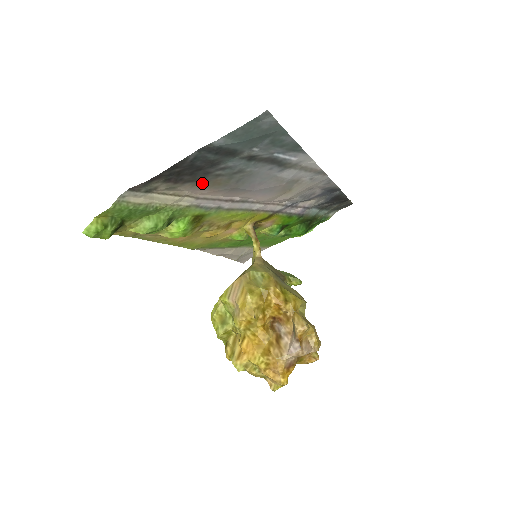
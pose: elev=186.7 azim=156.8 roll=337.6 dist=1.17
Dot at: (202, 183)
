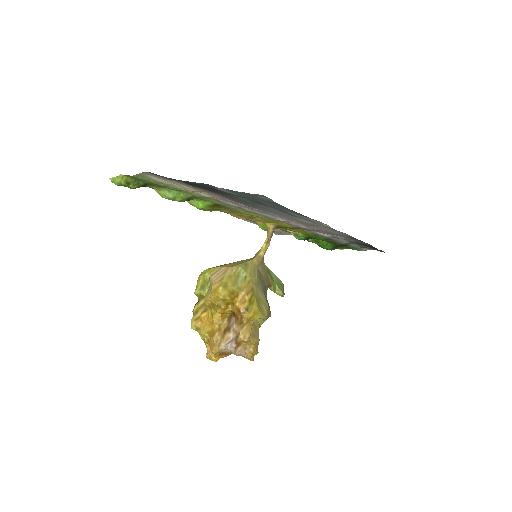
Dot at: (218, 193)
